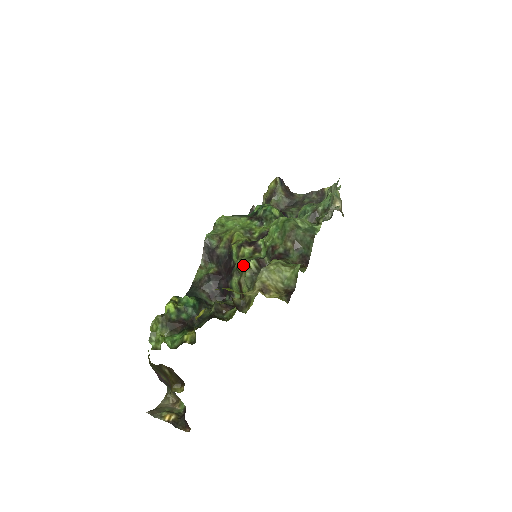
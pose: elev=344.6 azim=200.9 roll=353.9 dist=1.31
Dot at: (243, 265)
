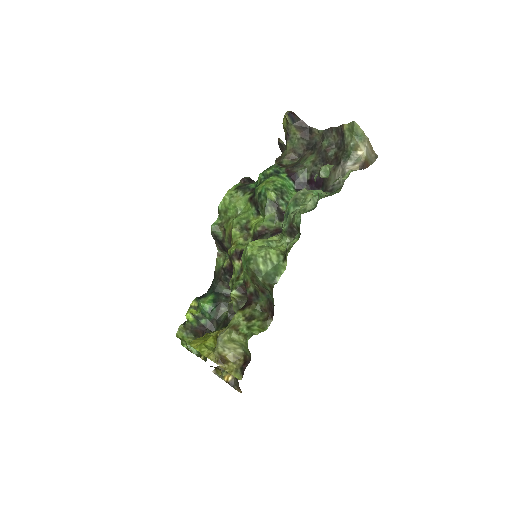
Dot at: (231, 288)
